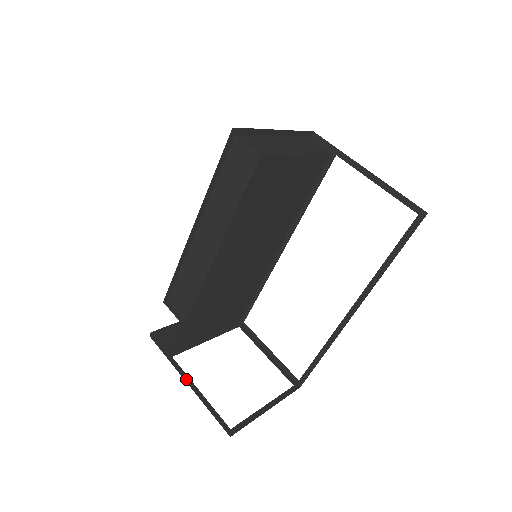
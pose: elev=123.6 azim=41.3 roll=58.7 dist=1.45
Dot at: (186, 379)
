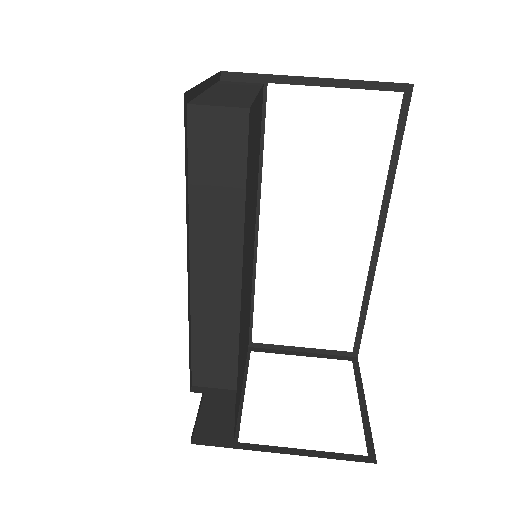
Dot at: (277, 451)
